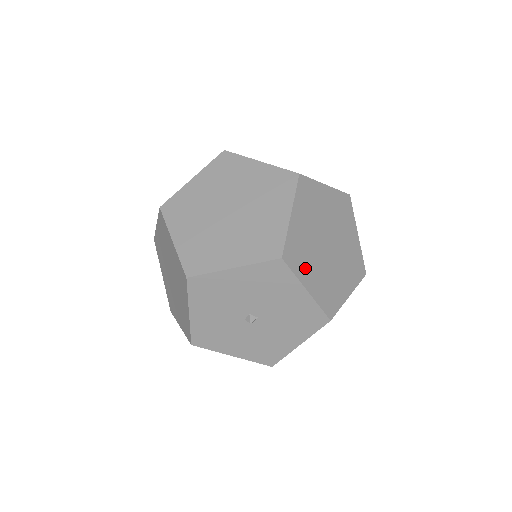
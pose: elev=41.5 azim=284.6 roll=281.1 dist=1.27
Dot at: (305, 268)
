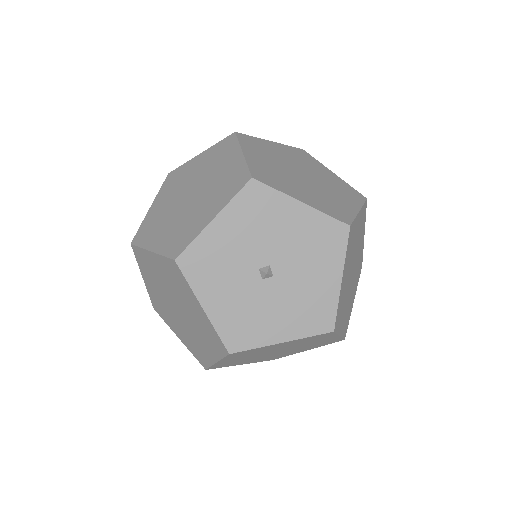
Dot at: (347, 261)
